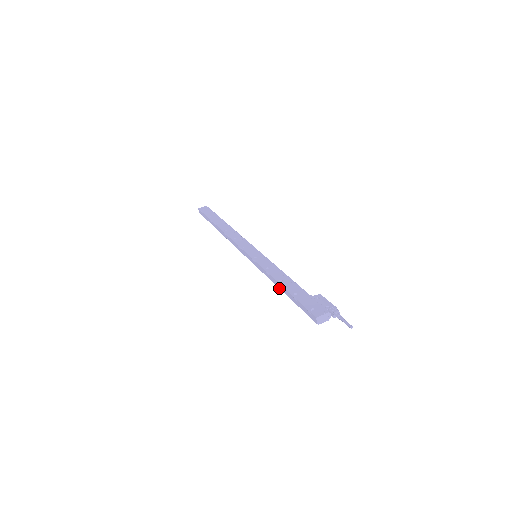
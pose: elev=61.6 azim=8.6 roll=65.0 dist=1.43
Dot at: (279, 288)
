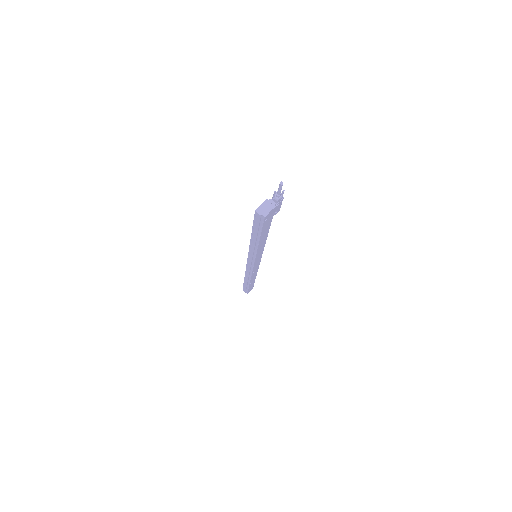
Dot at: (258, 245)
